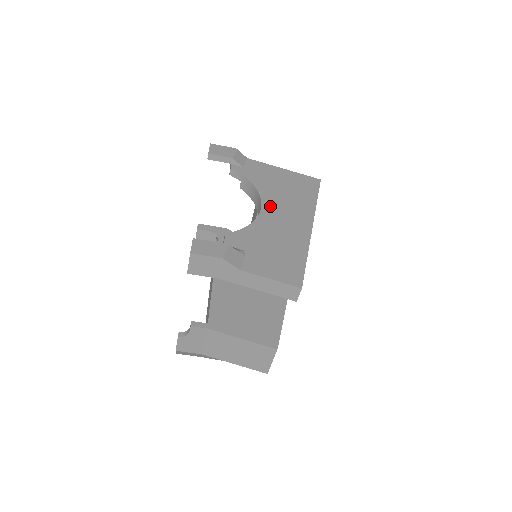
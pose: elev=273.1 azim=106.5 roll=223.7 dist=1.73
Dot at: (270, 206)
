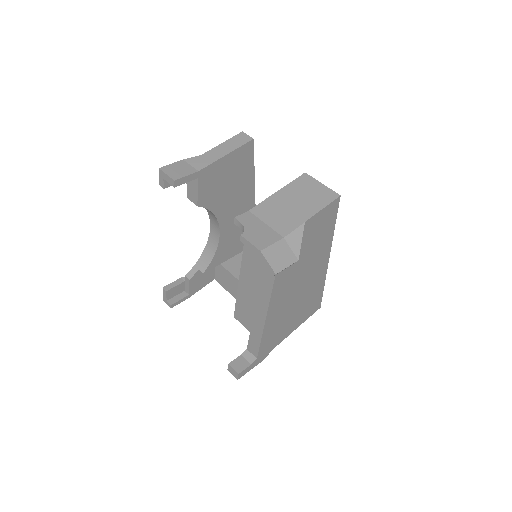
Dot at: occluded
